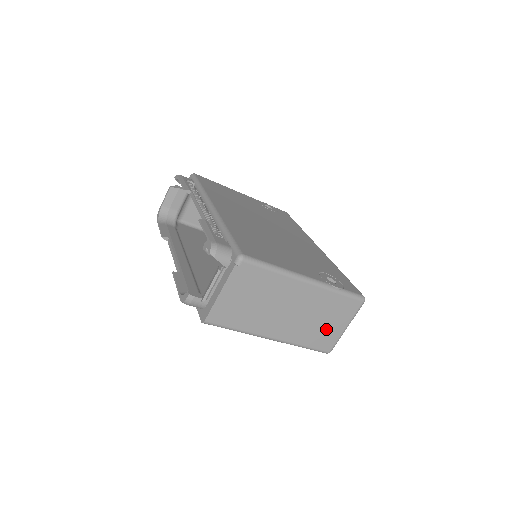
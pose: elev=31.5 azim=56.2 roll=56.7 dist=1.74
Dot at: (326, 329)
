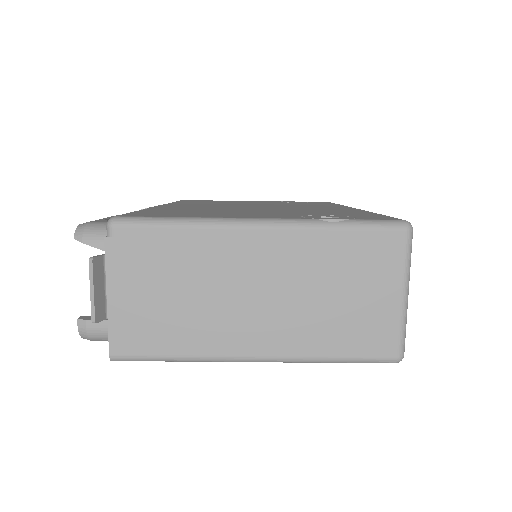
Dot at: (359, 310)
